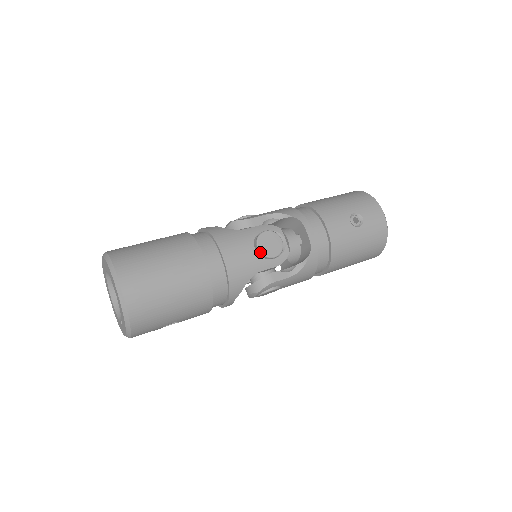
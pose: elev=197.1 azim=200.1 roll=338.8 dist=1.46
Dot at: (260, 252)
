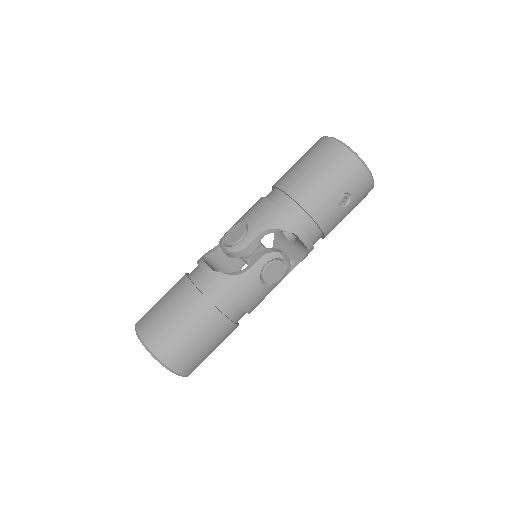
Dot at: (268, 284)
